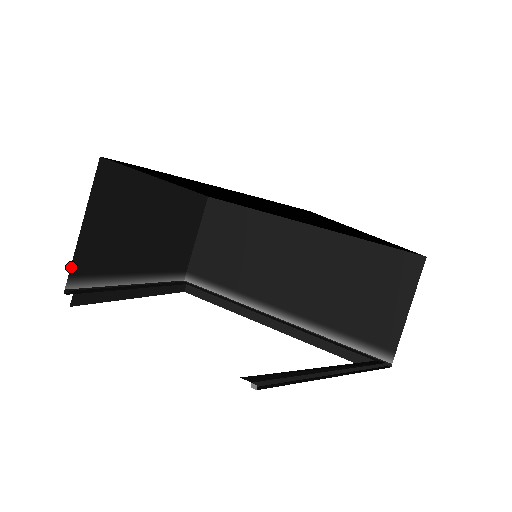
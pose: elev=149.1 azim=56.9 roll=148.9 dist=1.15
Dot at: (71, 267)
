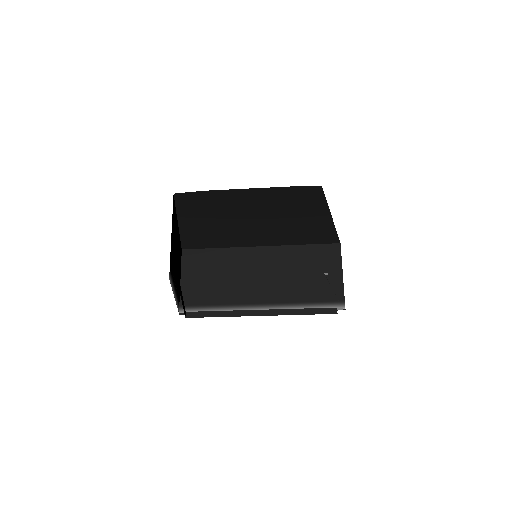
Dot at: occluded
